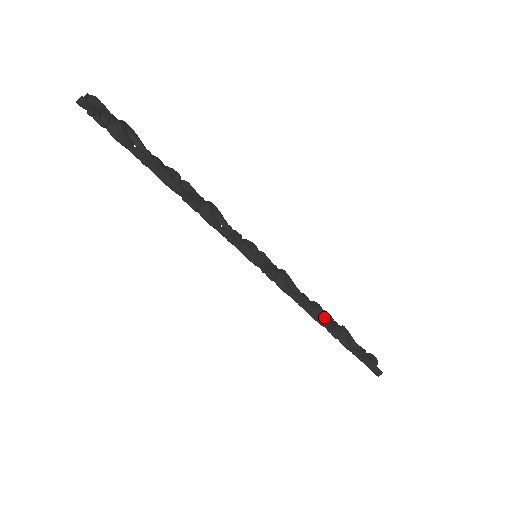
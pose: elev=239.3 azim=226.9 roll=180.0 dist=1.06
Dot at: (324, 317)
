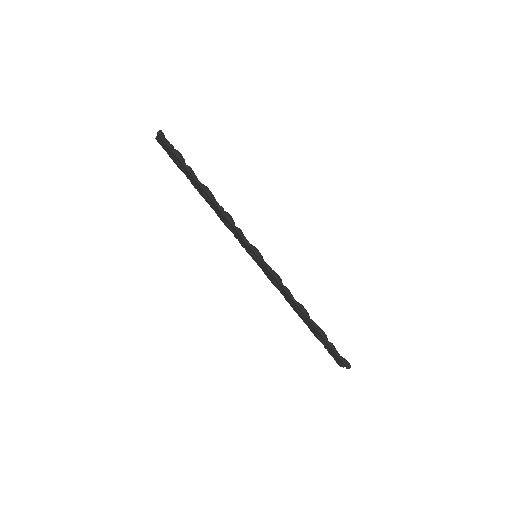
Dot at: occluded
